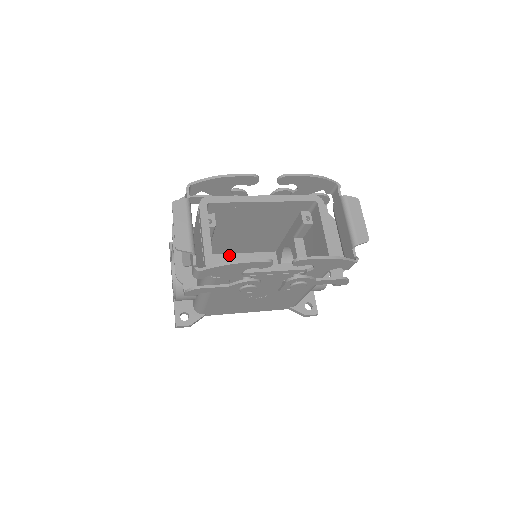
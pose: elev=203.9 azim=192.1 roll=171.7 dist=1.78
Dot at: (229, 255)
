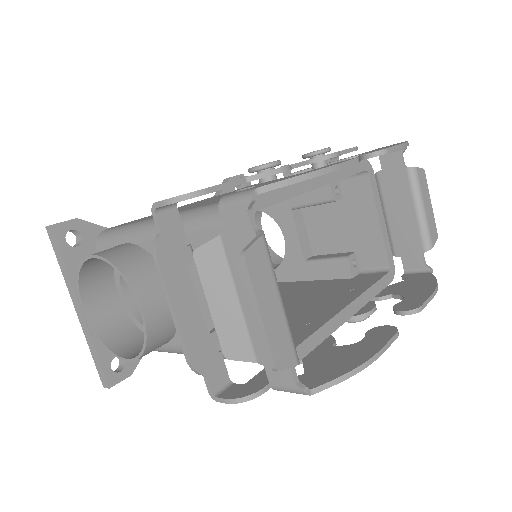
Dot at: occluded
